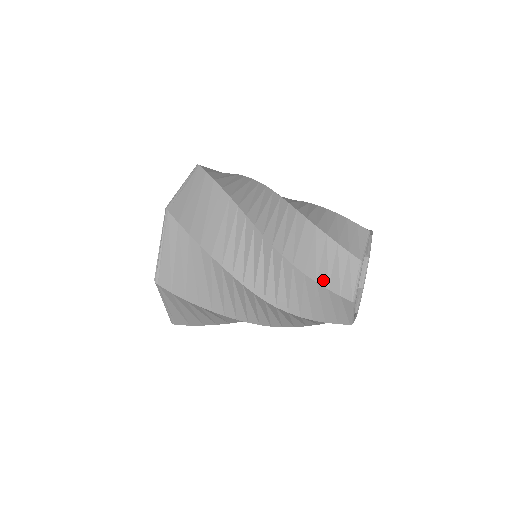
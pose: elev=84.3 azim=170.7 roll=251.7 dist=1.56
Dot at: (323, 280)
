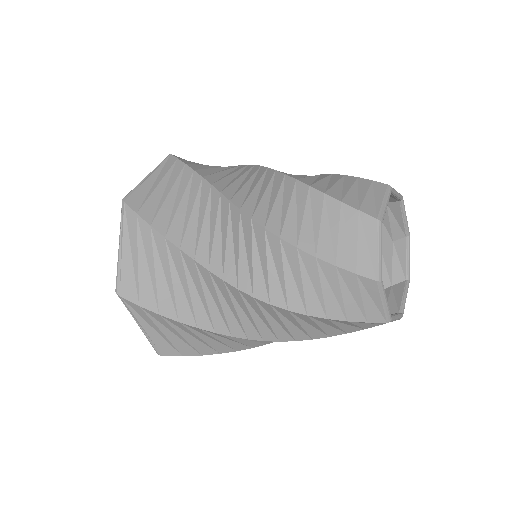
Dot at: (326, 253)
